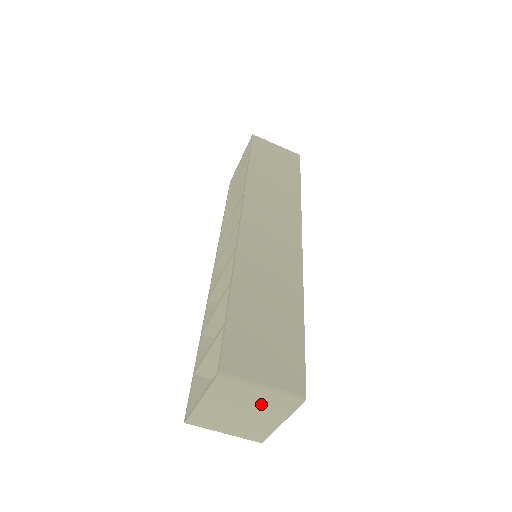
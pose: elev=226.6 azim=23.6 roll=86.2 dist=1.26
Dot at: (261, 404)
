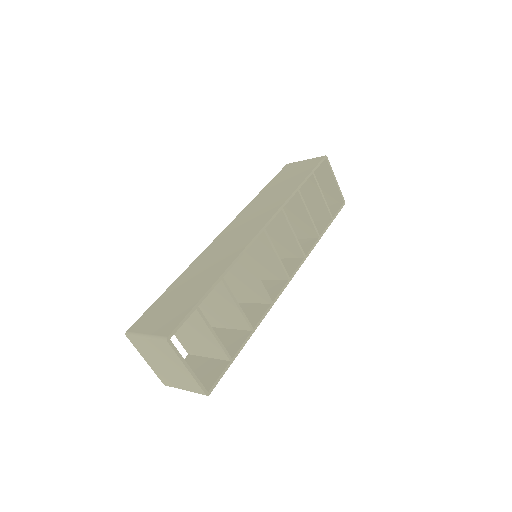
Dot at: (161, 353)
